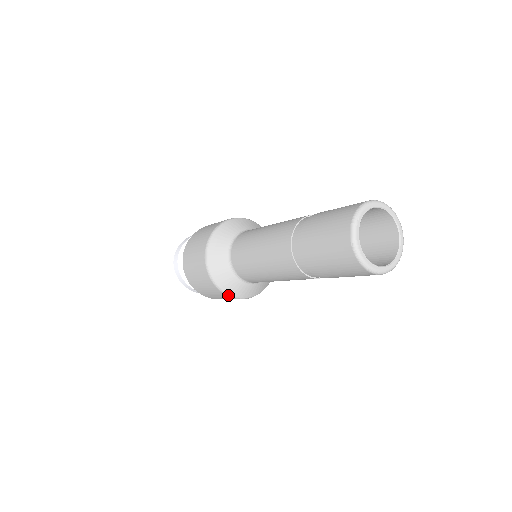
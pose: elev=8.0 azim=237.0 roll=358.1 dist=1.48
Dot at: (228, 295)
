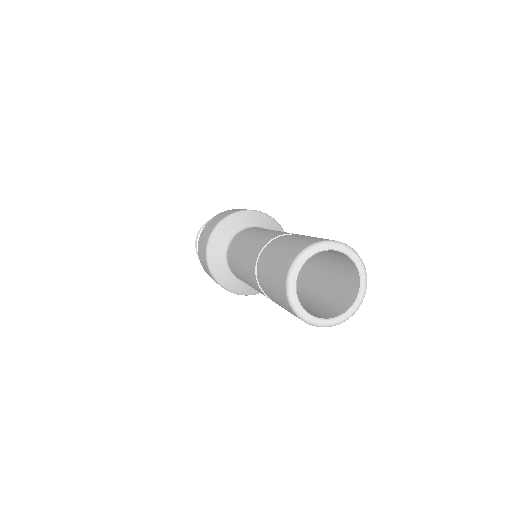
Dot at: (225, 288)
